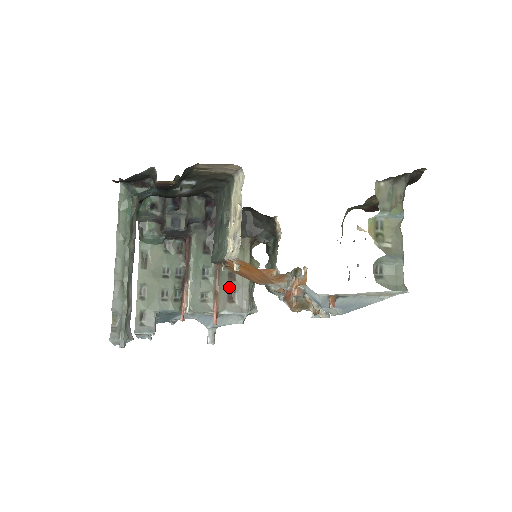
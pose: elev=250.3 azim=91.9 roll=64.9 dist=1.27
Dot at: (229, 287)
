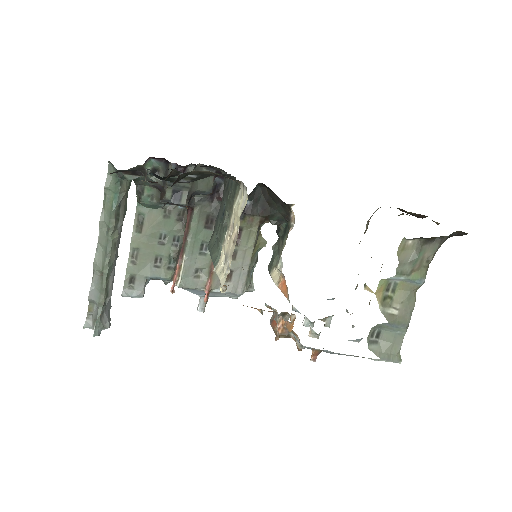
Dot at: occluded
